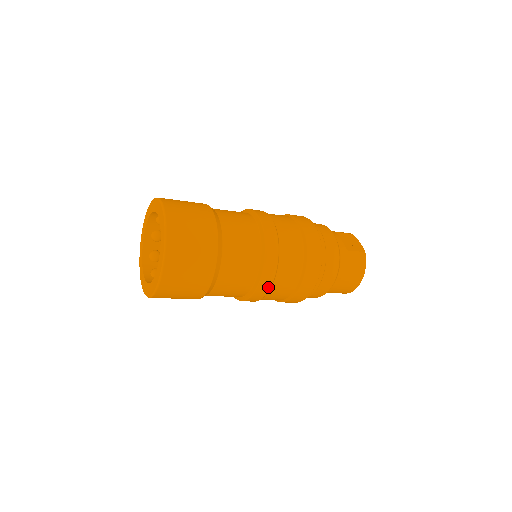
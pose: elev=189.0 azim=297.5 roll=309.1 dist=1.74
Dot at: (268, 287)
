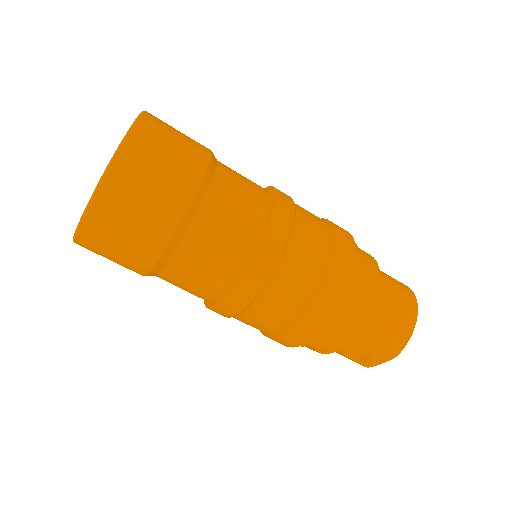
Dot at: (290, 216)
